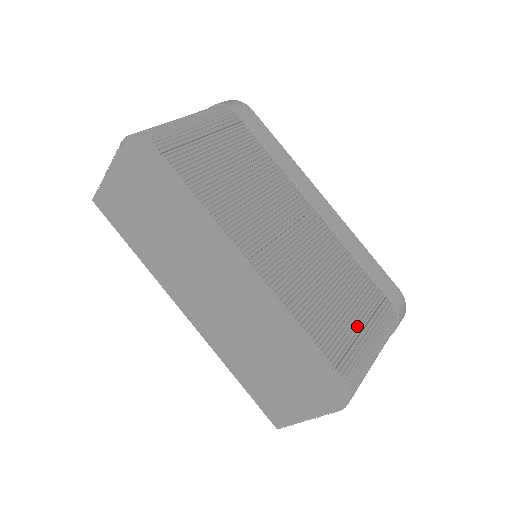
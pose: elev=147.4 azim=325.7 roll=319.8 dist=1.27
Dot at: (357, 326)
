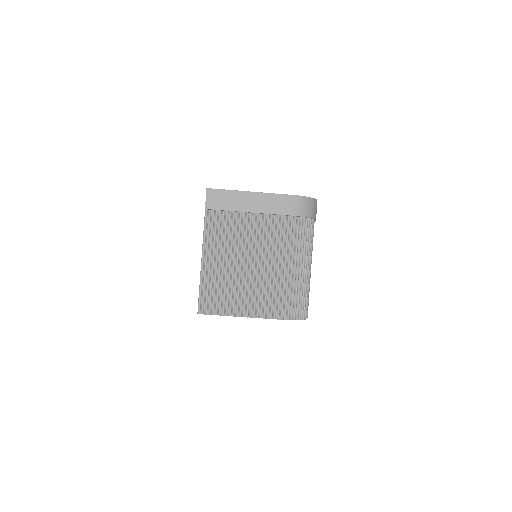
Dot at: occluded
